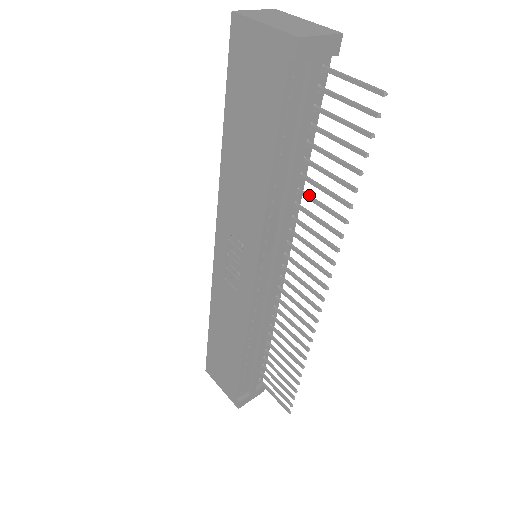
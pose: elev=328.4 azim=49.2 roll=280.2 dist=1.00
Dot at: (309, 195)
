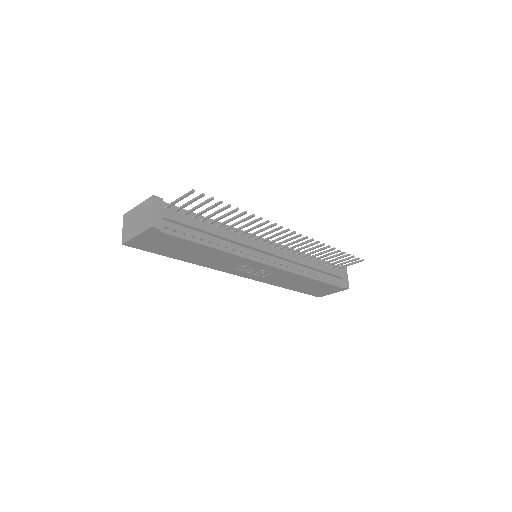
Dot at: (231, 225)
